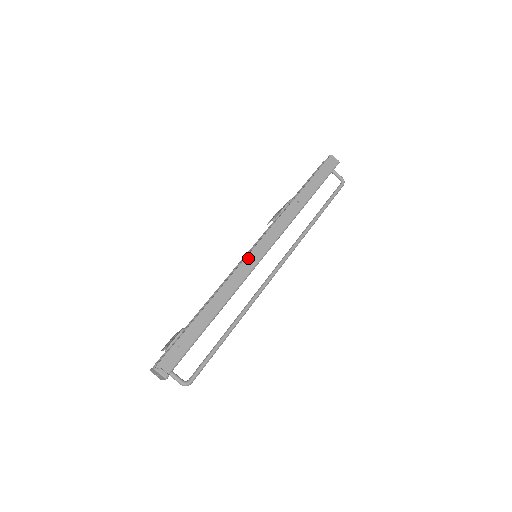
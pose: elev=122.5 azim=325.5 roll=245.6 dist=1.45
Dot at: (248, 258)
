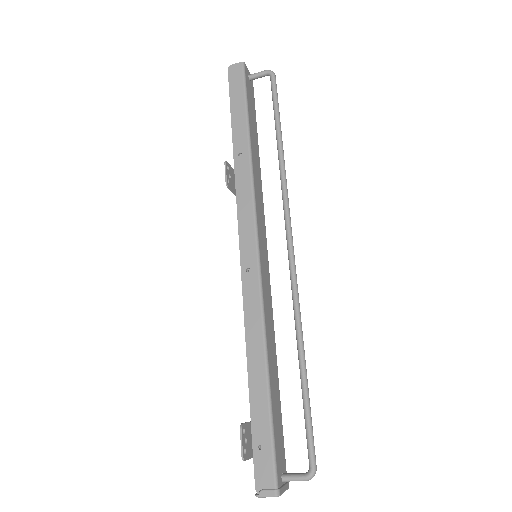
Dot at: (244, 271)
